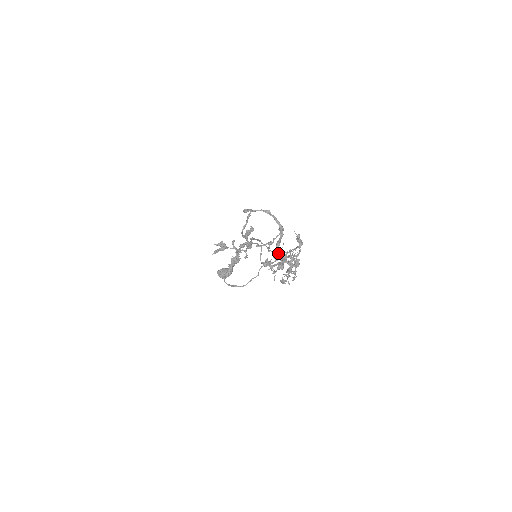
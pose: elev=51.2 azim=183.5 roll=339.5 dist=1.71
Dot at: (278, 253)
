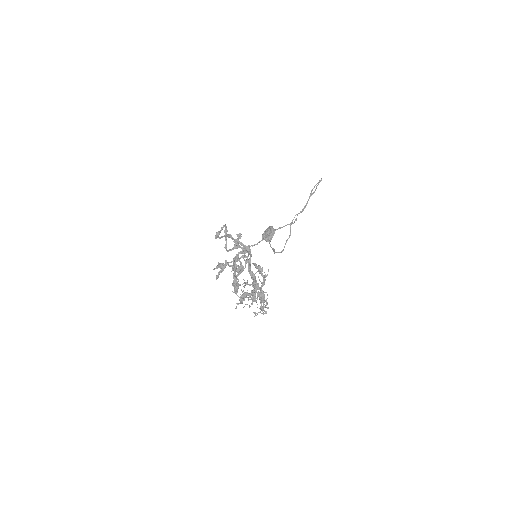
Dot at: occluded
